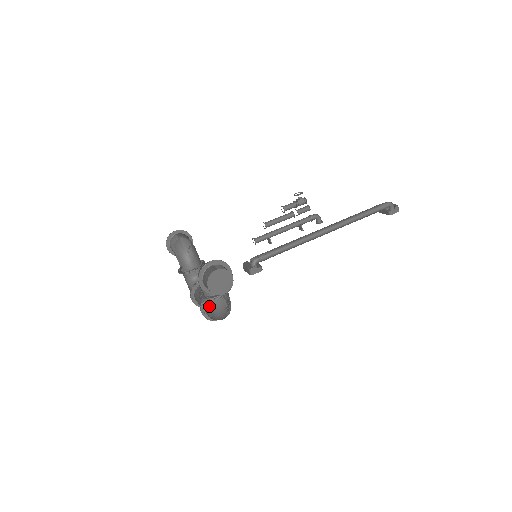
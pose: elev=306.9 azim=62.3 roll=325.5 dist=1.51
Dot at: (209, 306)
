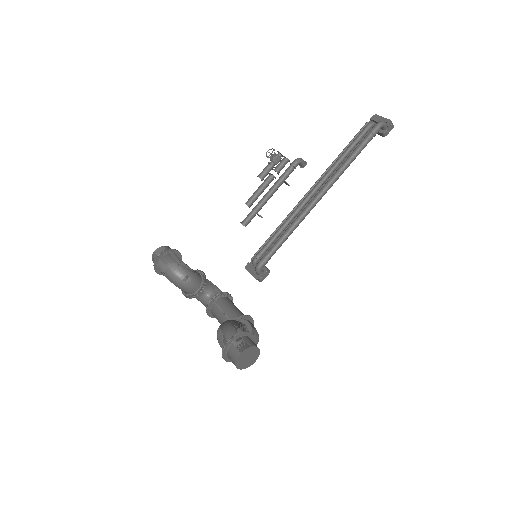
Dot at: occluded
